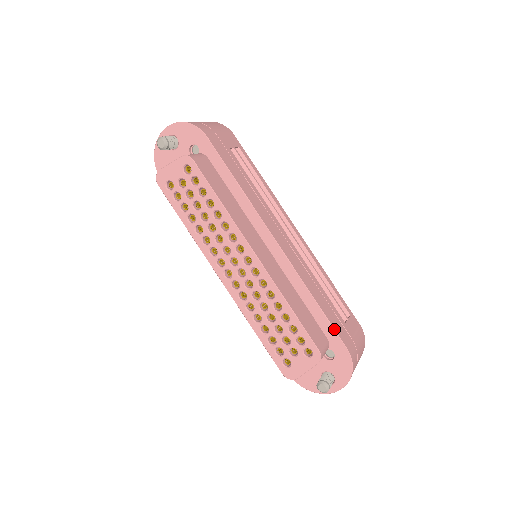
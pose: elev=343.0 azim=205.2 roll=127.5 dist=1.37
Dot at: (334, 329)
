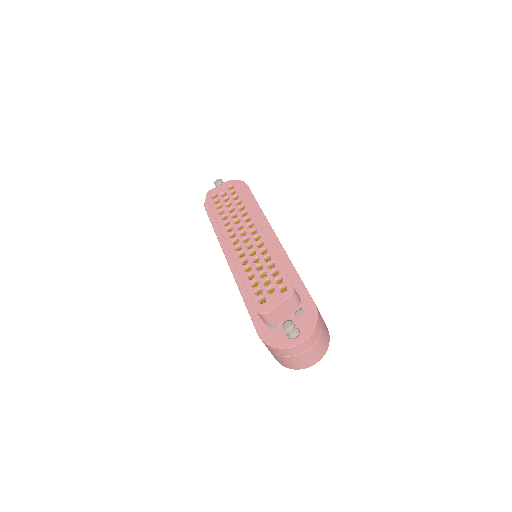
Dot at: (307, 290)
